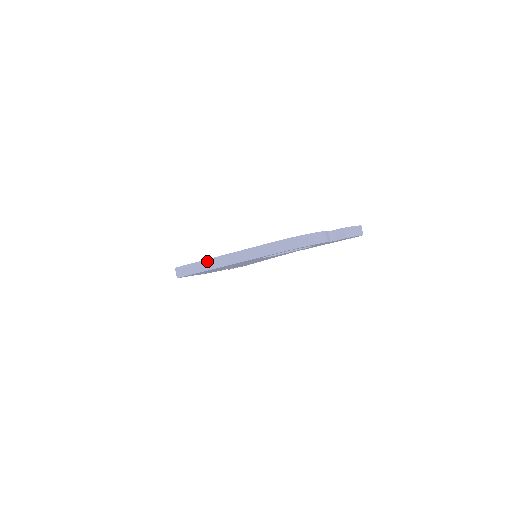
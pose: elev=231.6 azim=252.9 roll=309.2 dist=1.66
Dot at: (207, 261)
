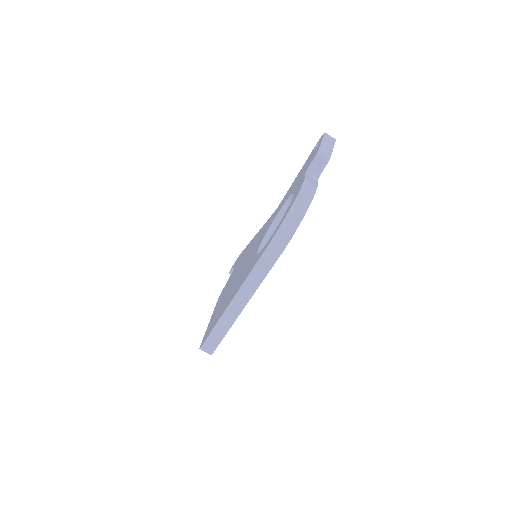
Dot at: (223, 317)
